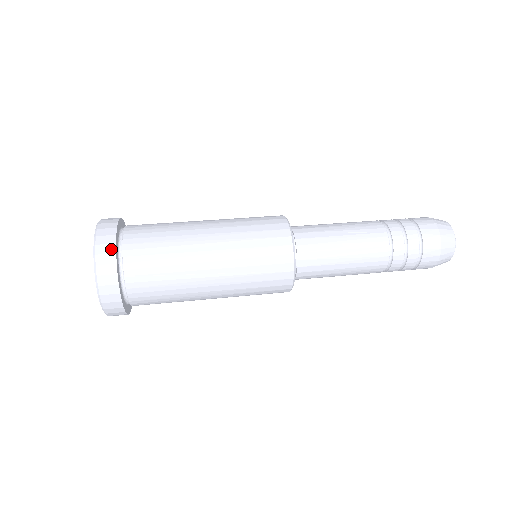
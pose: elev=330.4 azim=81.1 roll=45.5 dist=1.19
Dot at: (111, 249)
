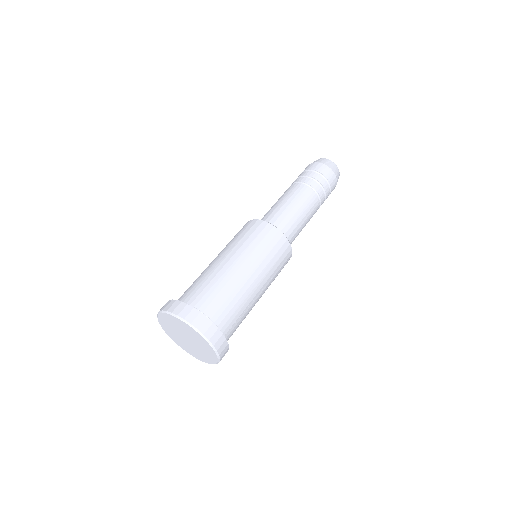
Dot at: (214, 329)
